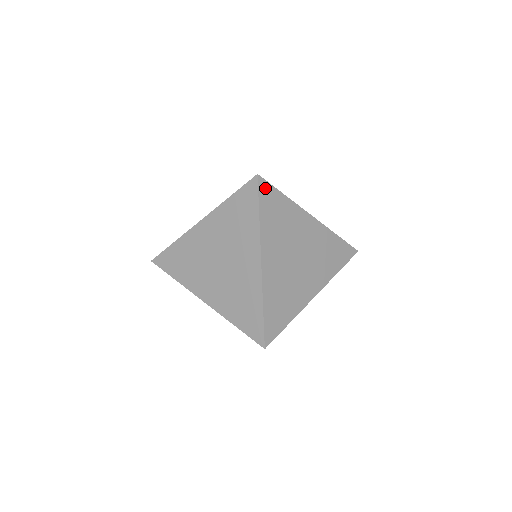
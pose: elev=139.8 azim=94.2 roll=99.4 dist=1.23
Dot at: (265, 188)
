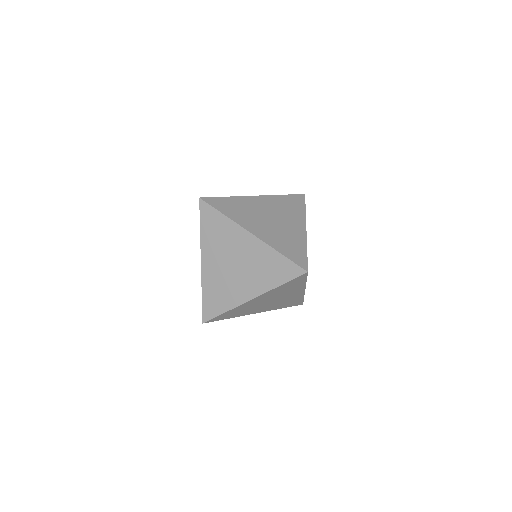
Dot at: occluded
